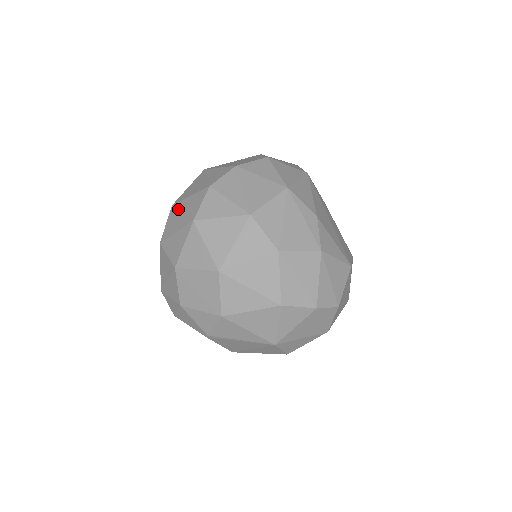
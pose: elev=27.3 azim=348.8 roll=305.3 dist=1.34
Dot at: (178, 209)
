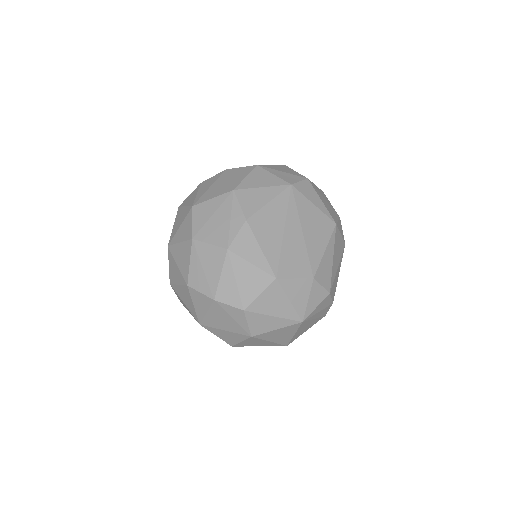
Dot at: occluded
